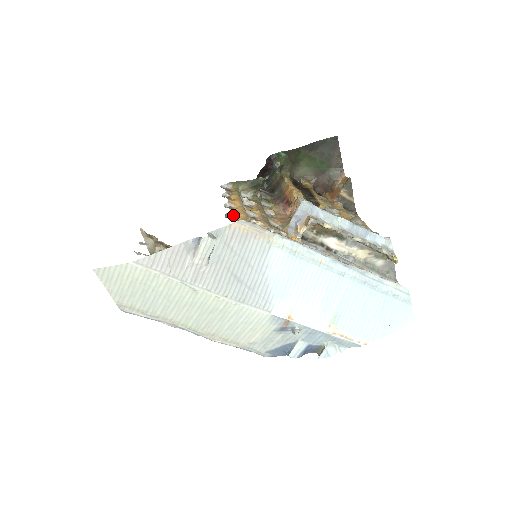
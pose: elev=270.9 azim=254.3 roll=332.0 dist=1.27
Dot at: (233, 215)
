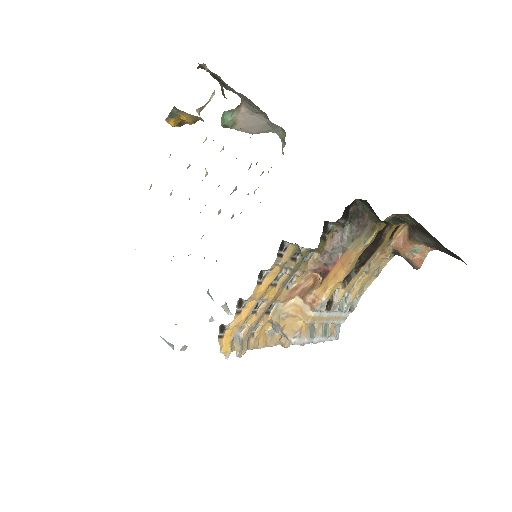
Dot at: (229, 326)
